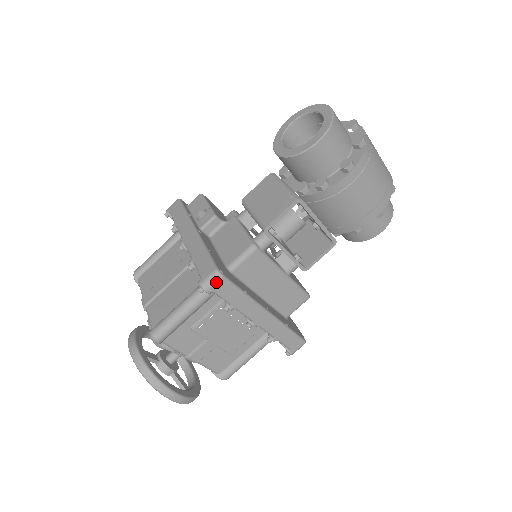
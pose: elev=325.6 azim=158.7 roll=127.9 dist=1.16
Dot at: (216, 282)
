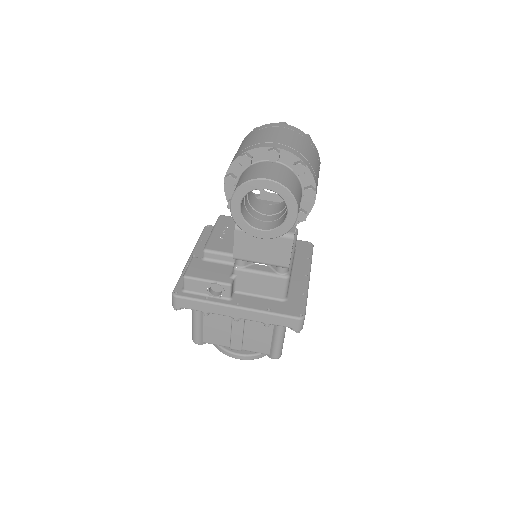
Dot at: occluded
